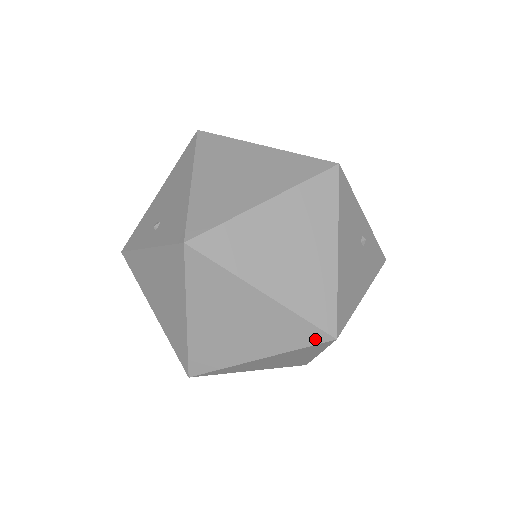
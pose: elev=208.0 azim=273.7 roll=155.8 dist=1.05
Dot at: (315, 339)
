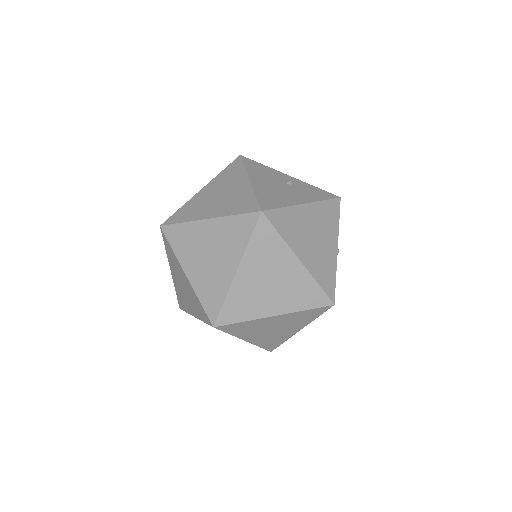
Dot at: (252, 223)
